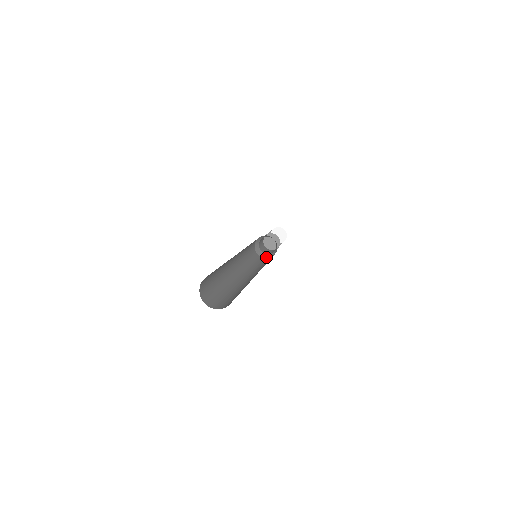
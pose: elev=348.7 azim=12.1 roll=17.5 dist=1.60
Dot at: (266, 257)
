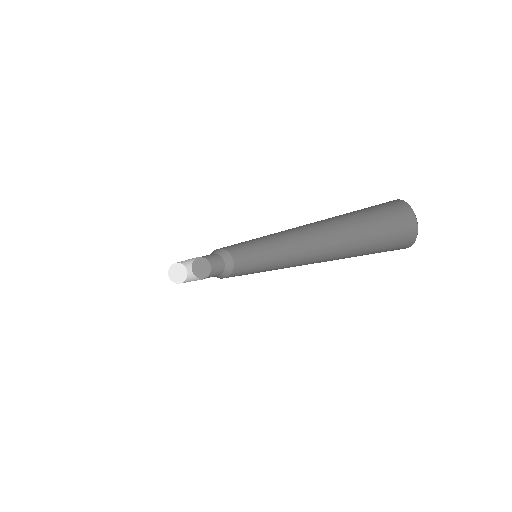
Dot at: (228, 275)
